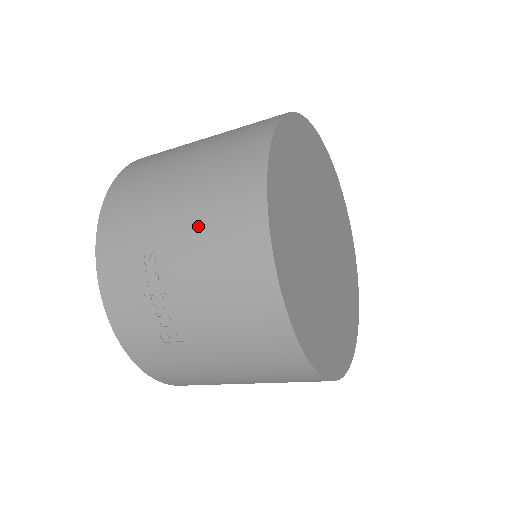
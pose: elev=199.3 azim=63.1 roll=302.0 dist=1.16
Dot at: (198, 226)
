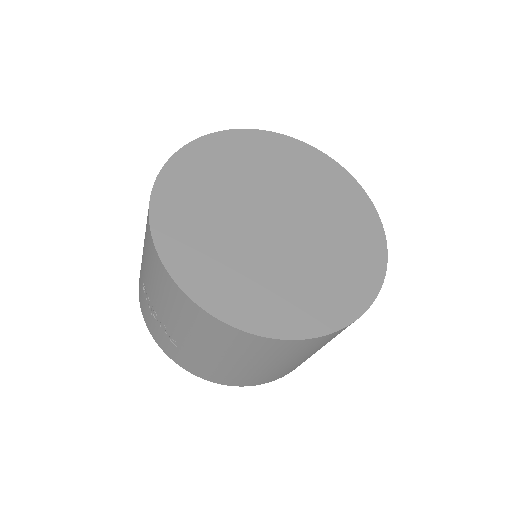
Dot at: (144, 252)
